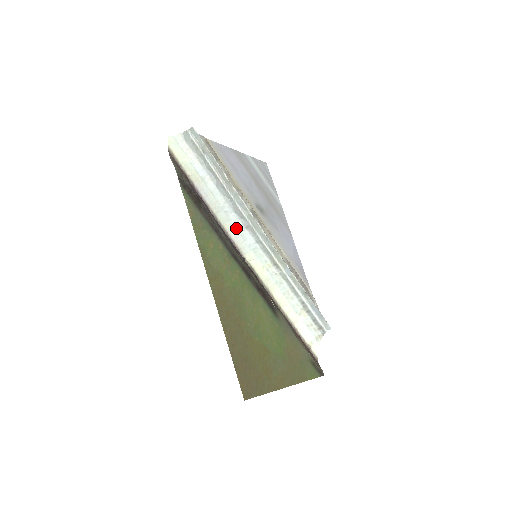
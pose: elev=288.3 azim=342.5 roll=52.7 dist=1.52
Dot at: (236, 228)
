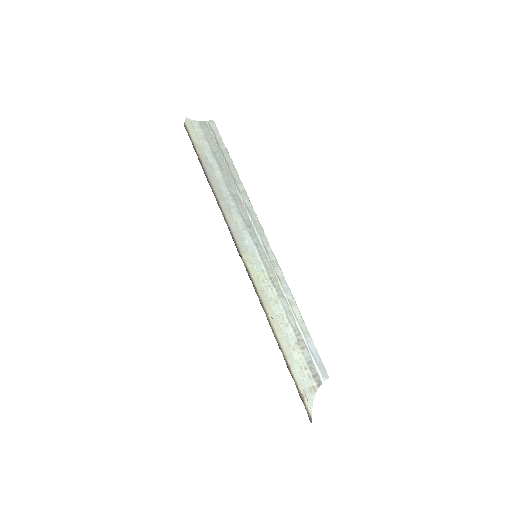
Dot at: (236, 223)
